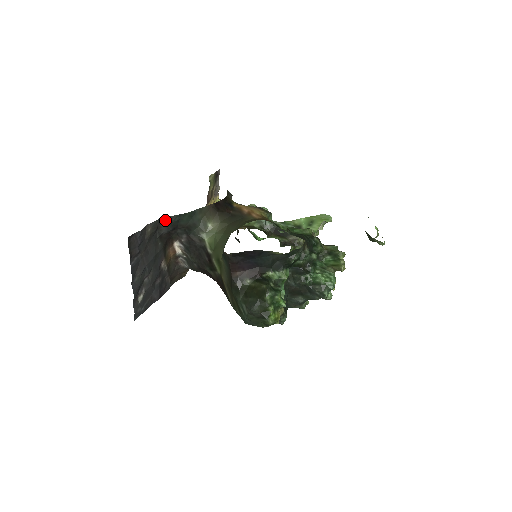
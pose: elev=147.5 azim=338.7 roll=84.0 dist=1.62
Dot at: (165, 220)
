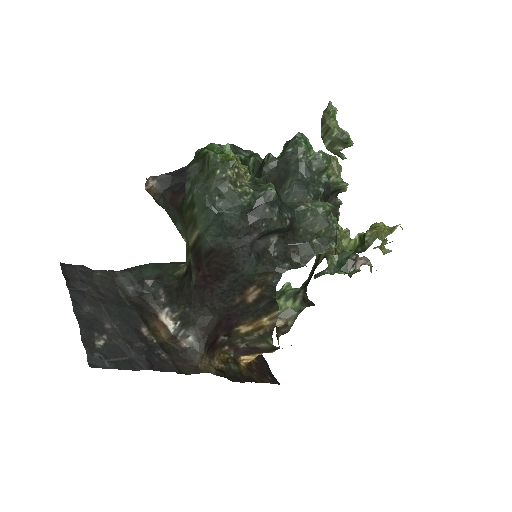
Dot at: (122, 272)
